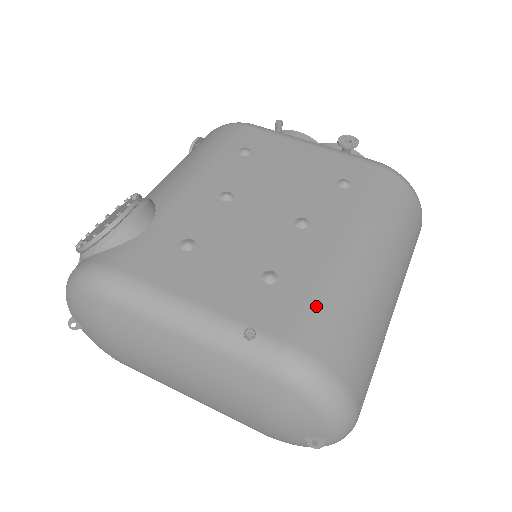
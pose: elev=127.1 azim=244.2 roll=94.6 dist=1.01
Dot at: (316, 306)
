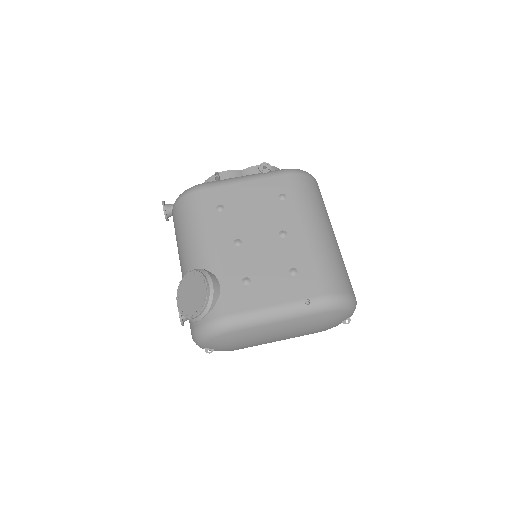
Dot at: (321, 272)
